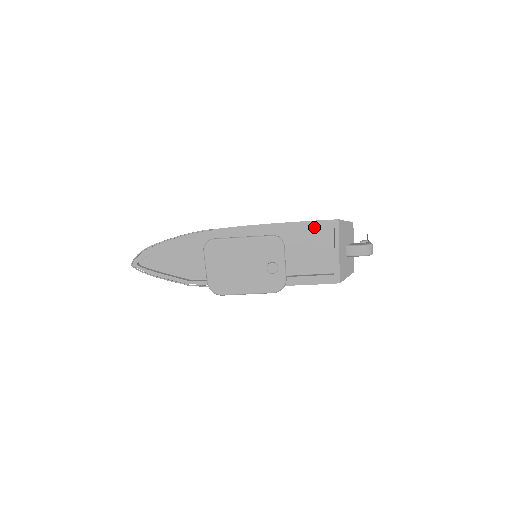
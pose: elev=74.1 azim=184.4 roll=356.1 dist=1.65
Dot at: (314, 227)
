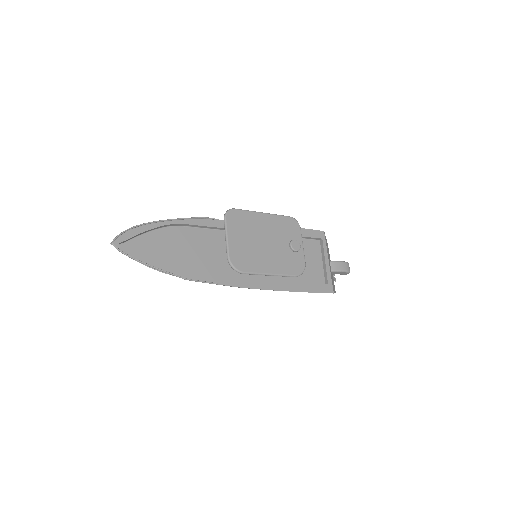
Dot at: (306, 234)
